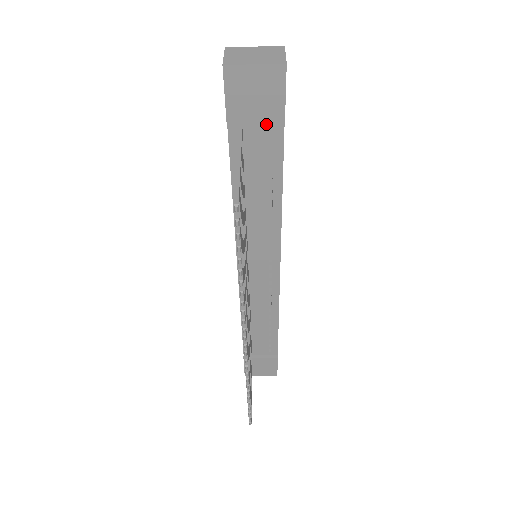
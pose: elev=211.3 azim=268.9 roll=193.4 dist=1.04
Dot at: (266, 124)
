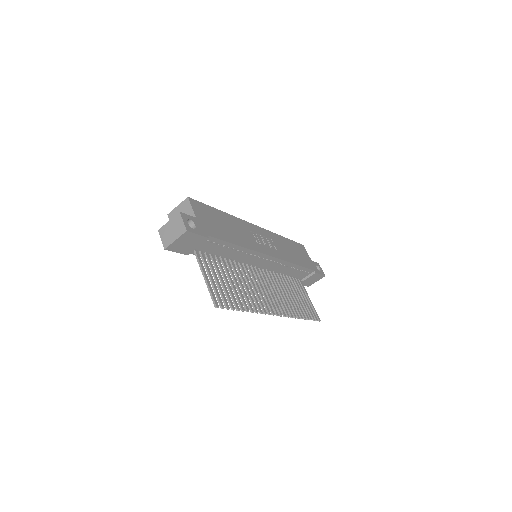
Dot at: occluded
